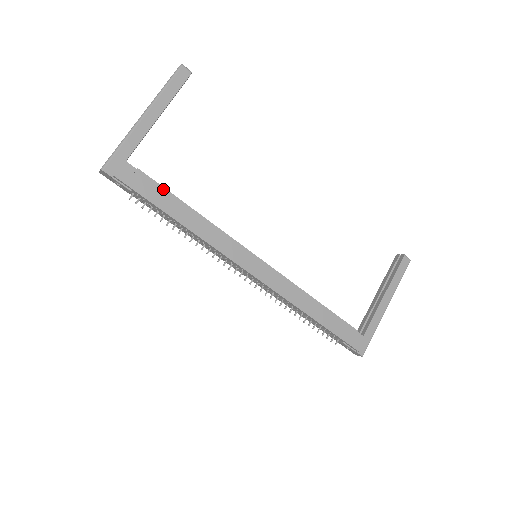
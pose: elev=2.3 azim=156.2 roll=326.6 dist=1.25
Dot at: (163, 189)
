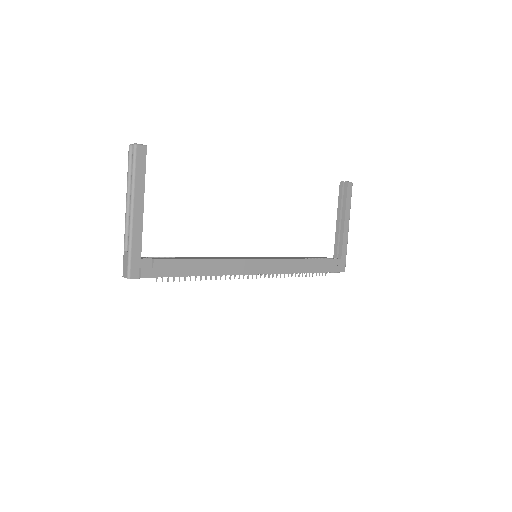
Dot at: (178, 261)
